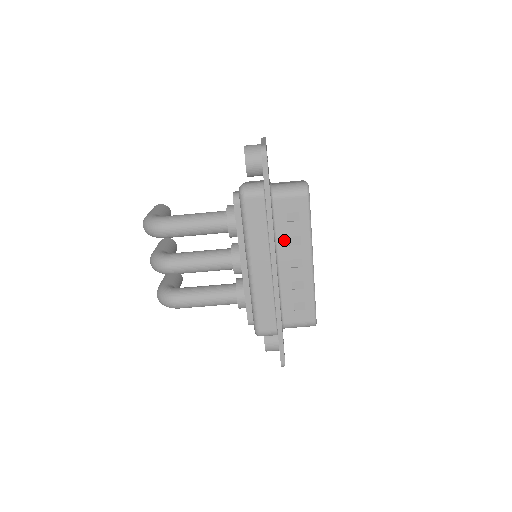
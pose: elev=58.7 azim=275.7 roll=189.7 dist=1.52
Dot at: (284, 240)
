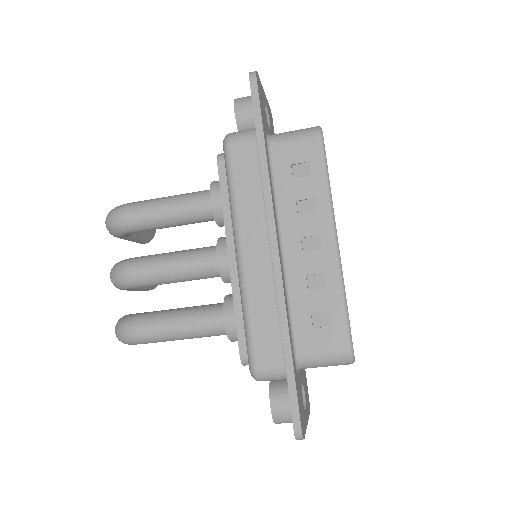
Dot at: (289, 207)
